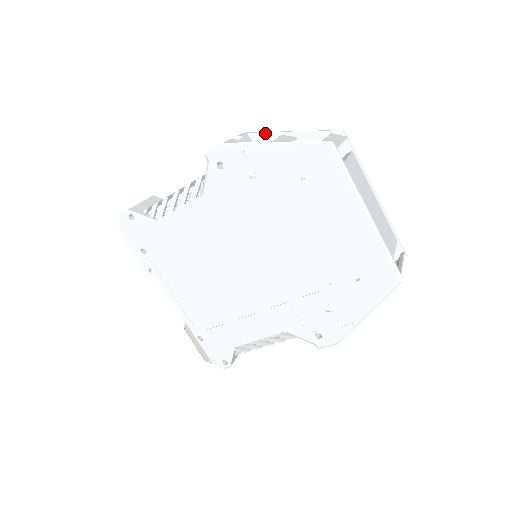
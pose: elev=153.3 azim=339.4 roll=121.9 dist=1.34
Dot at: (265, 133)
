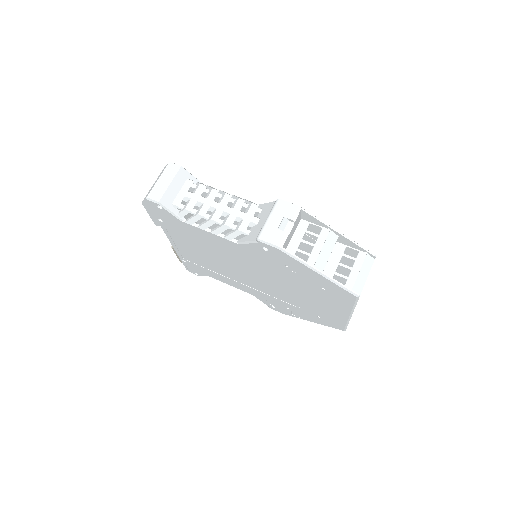
Dot at: (316, 219)
